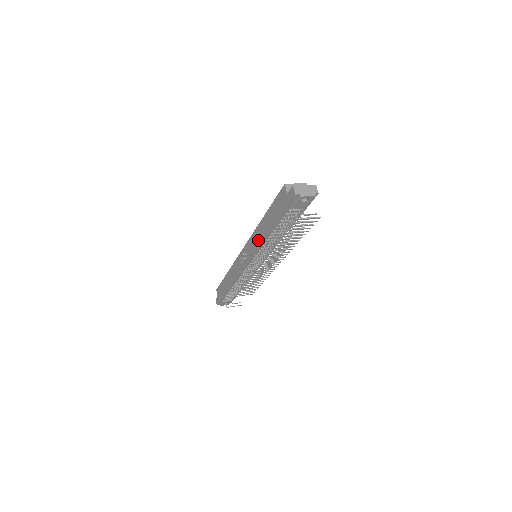
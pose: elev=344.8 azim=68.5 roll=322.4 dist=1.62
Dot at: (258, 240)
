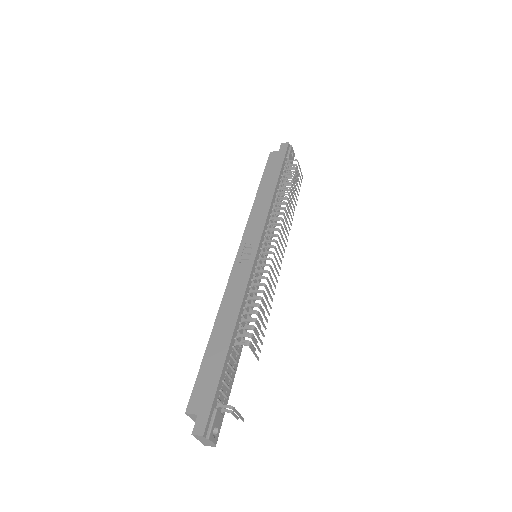
Dot at: (264, 210)
